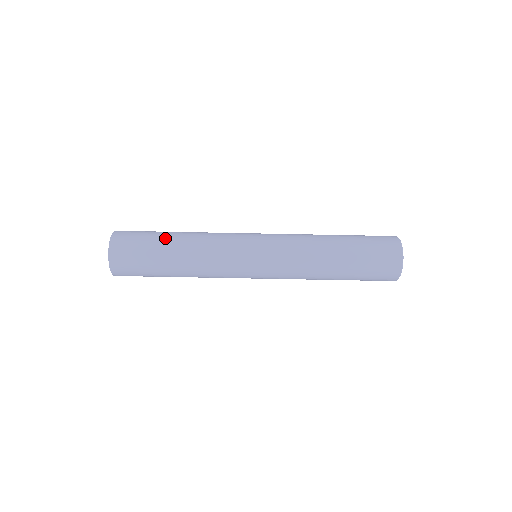
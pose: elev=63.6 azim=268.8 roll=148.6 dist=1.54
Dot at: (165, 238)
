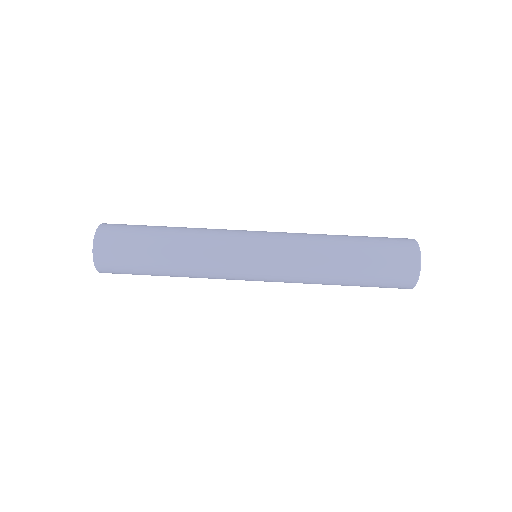
Dot at: occluded
